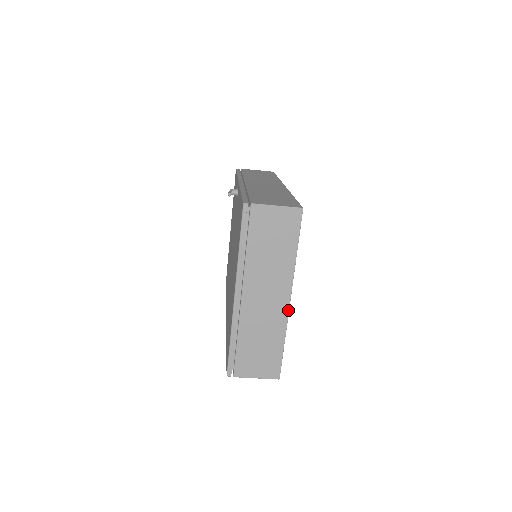
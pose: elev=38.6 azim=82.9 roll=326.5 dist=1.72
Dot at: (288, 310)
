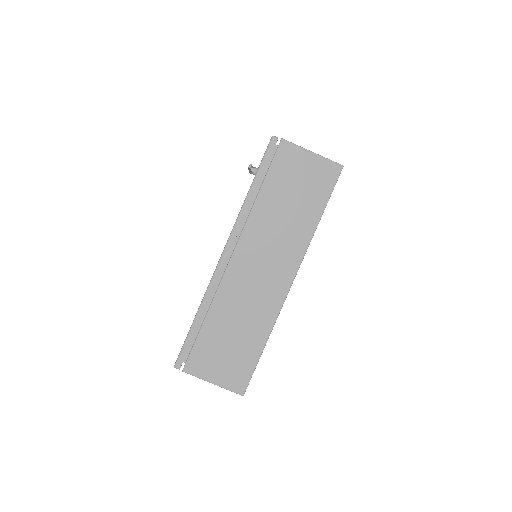
Dot at: (285, 297)
